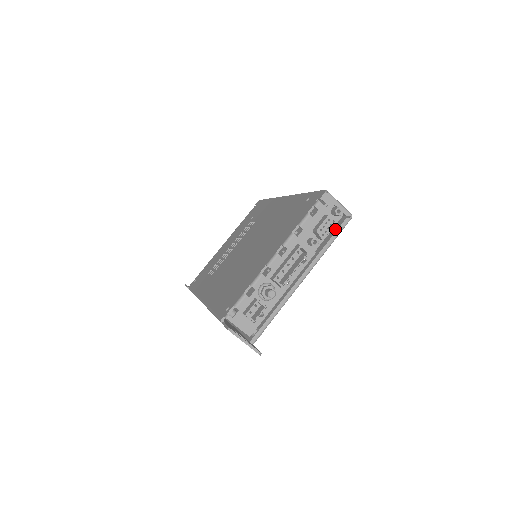
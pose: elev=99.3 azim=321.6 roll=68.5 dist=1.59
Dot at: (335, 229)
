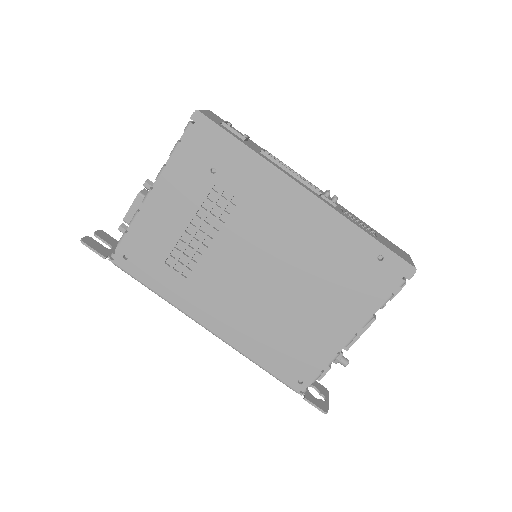
Dot at: occluded
